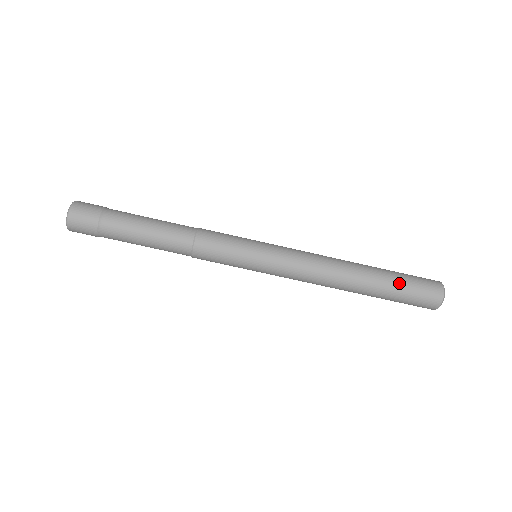
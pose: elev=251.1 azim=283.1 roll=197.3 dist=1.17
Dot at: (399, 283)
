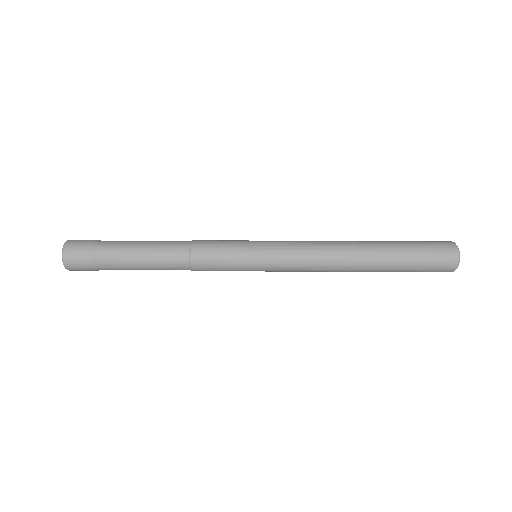
Dot at: (408, 264)
